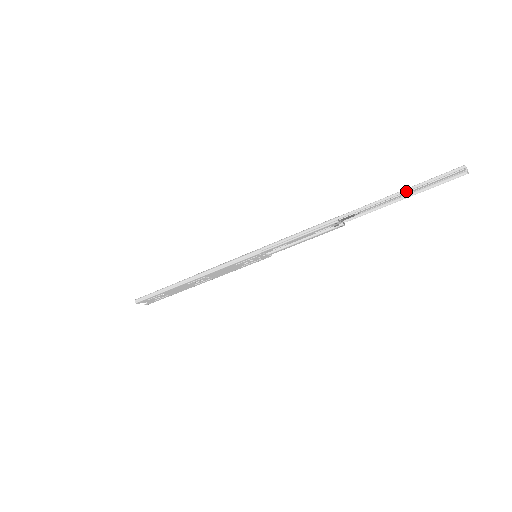
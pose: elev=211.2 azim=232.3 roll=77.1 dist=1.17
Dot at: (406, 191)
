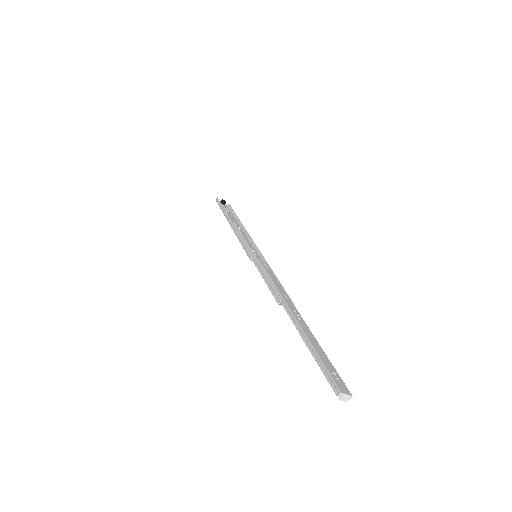
Dot at: (311, 348)
